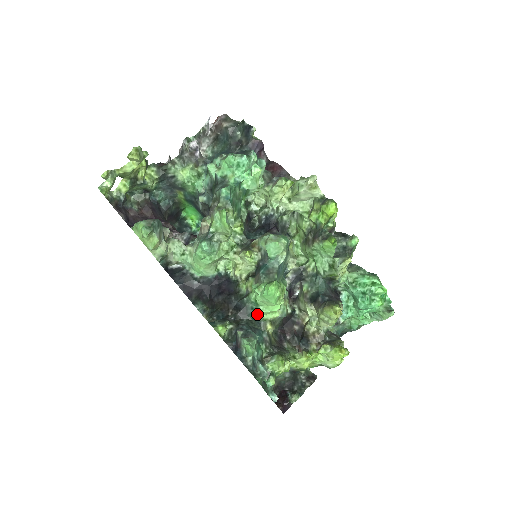
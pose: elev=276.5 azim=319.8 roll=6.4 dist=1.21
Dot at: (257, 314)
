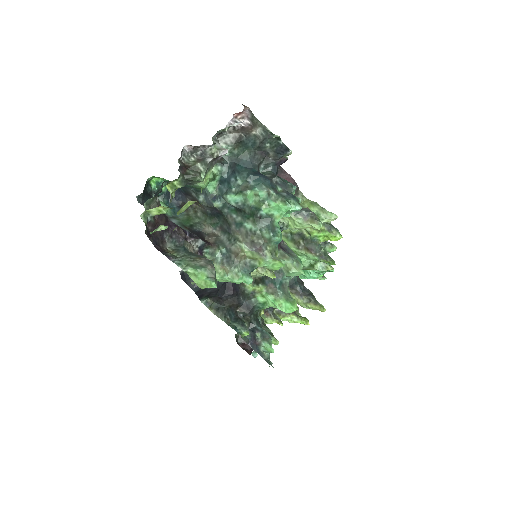
Dot at: (260, 309)
